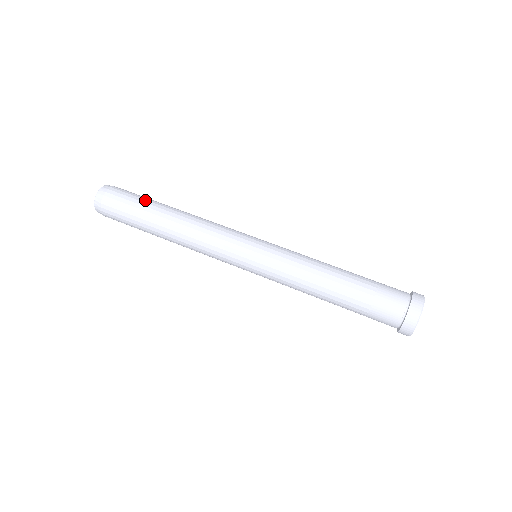
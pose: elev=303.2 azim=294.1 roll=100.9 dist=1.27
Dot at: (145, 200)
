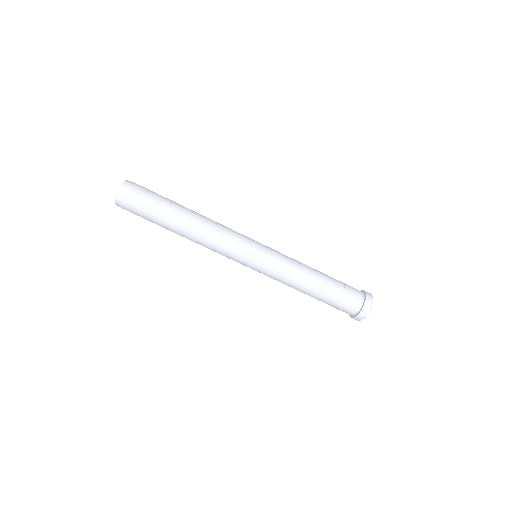
Dot at: (158, 216)
